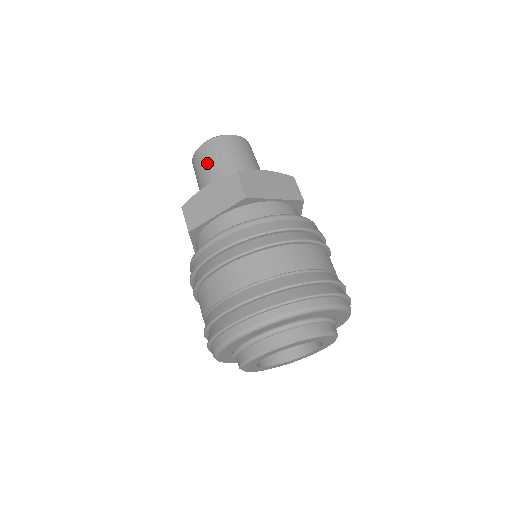
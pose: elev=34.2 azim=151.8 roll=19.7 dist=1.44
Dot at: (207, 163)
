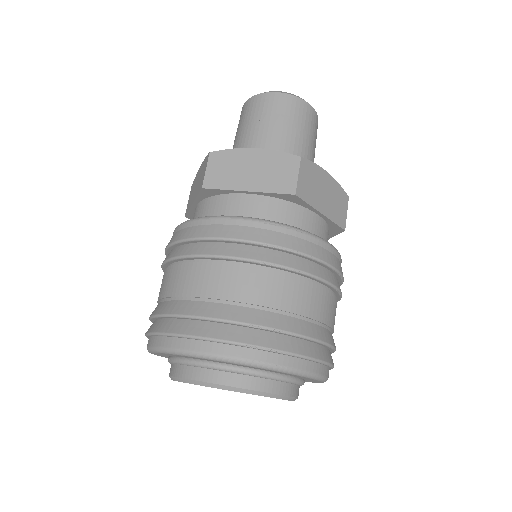
Dot at: (265, 118)
